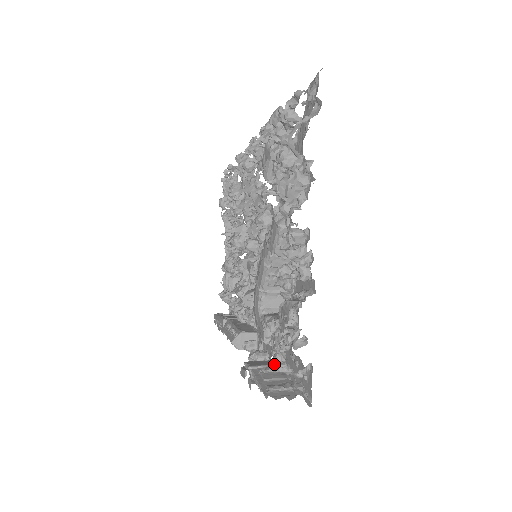
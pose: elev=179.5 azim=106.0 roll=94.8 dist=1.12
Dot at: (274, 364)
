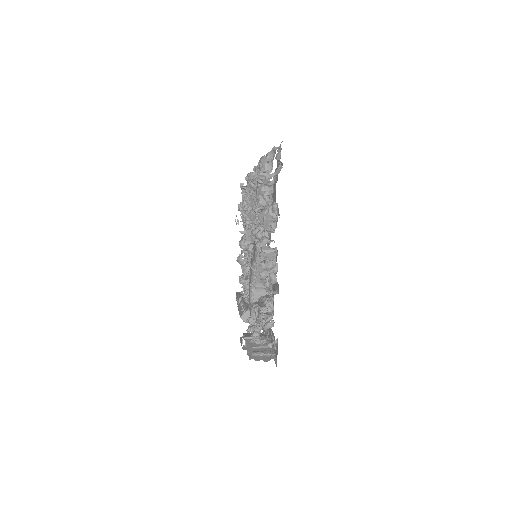
Dot at: (252, 338)
